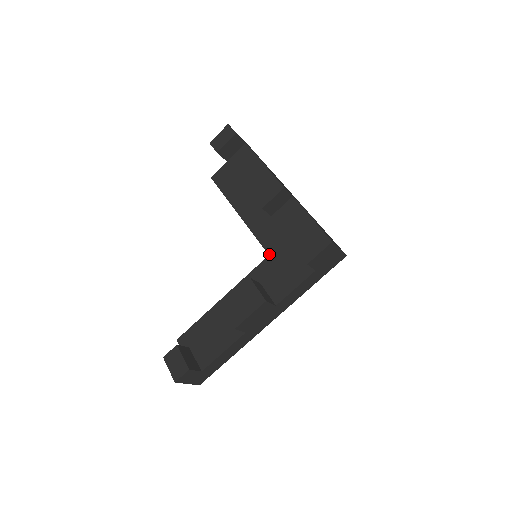
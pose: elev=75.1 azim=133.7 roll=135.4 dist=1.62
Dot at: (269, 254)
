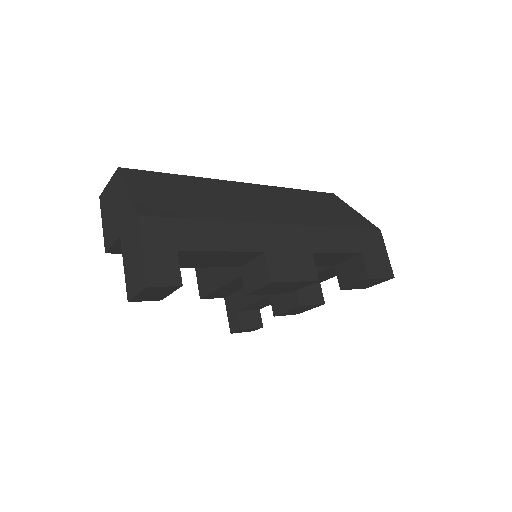
Dot at: occluded
